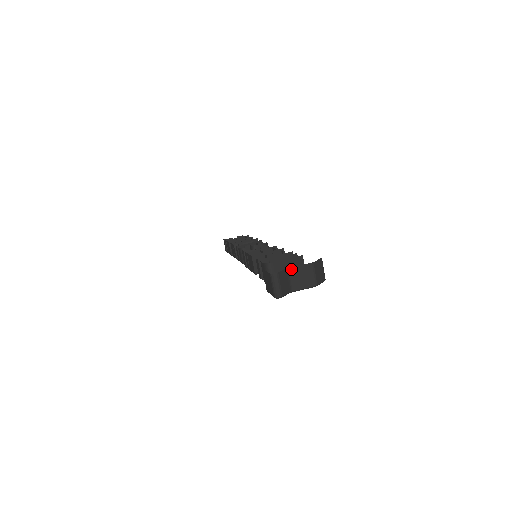
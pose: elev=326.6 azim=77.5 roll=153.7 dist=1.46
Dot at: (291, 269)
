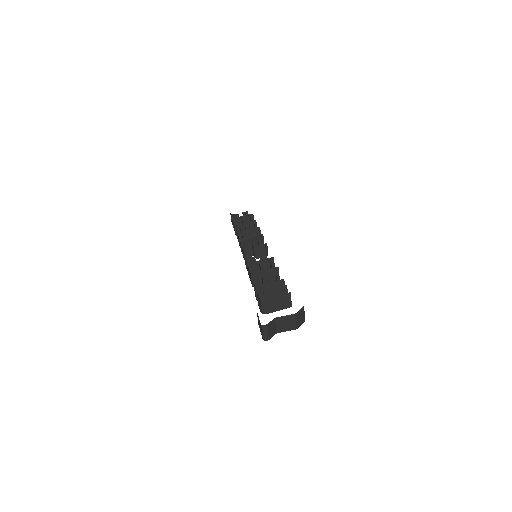
Dot at: (278, 318)
